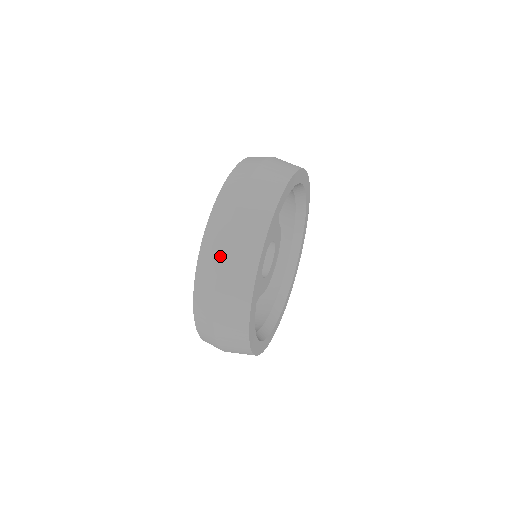
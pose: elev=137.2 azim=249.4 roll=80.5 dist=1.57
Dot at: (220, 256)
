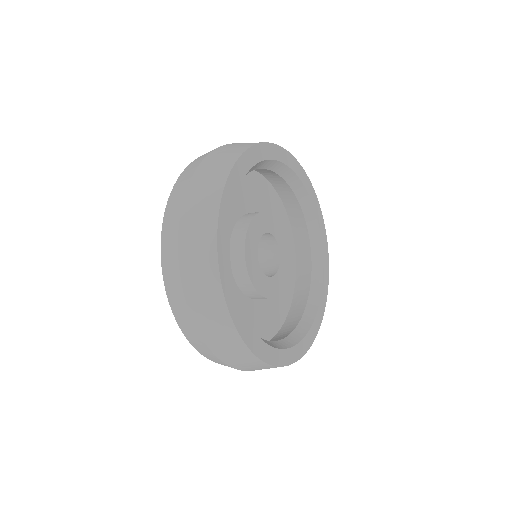
Dot at: (188, 184)
